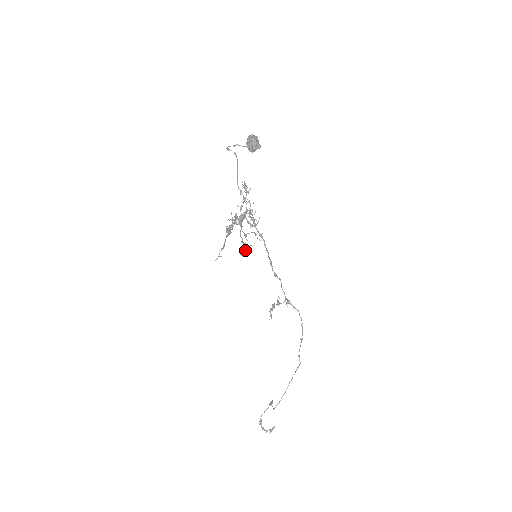
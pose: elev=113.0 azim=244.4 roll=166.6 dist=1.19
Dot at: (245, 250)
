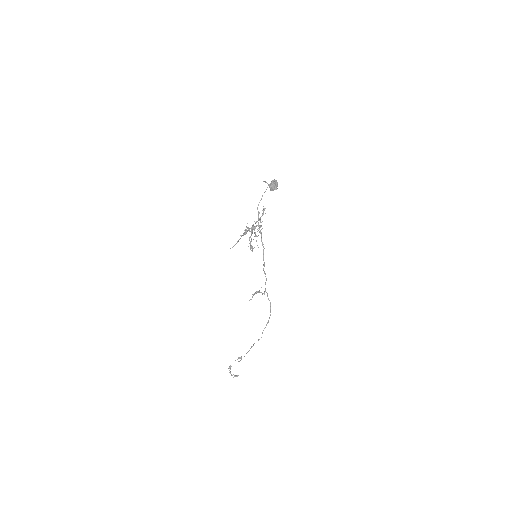
Dot at: (250, 249)
